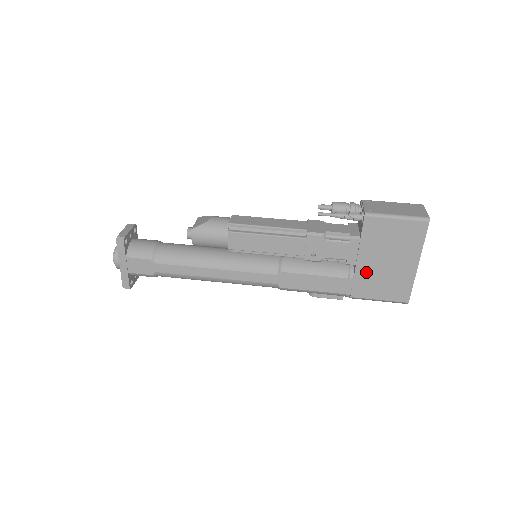
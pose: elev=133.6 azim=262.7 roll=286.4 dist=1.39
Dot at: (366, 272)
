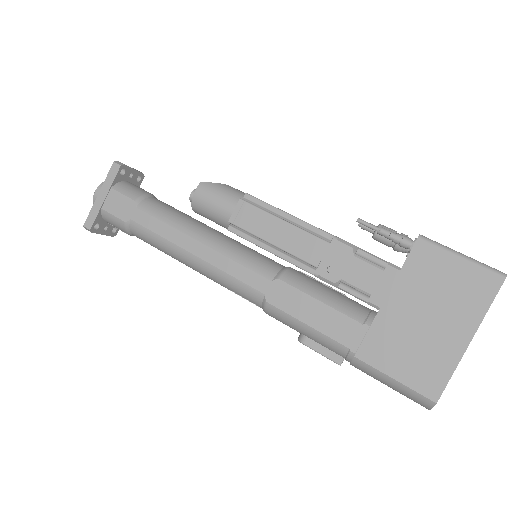
Dot at: (391, 324)
